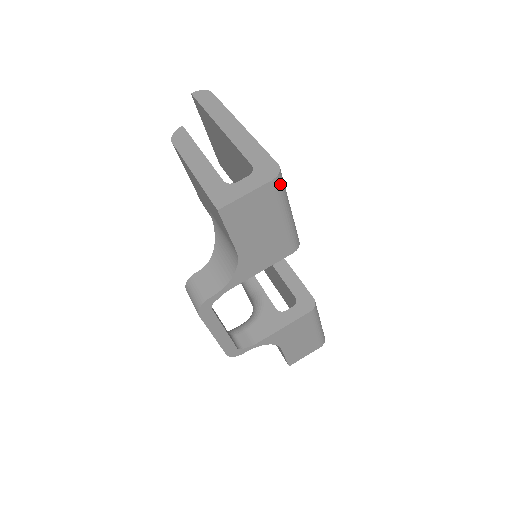
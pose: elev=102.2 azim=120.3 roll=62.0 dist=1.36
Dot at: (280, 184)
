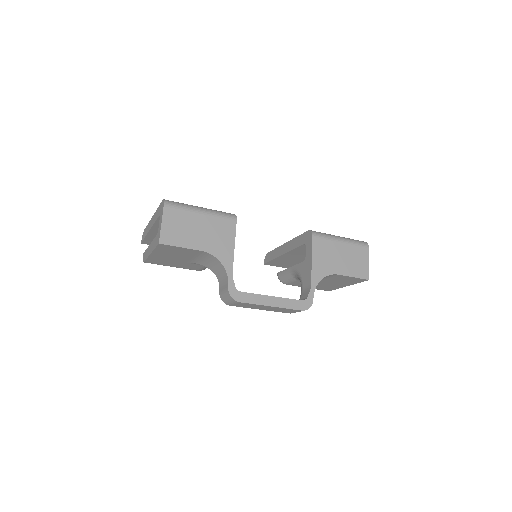
Dot at: (172, 203)
